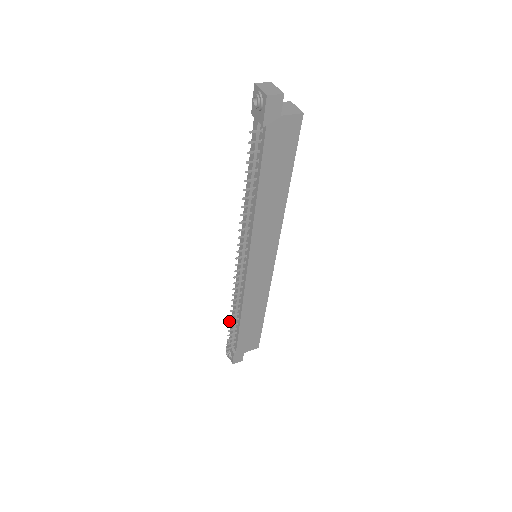
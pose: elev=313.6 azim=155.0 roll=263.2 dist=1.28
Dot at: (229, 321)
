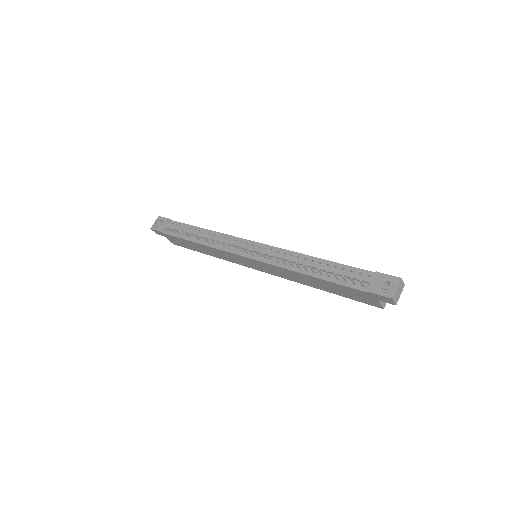
Dot at: (190, 234)
